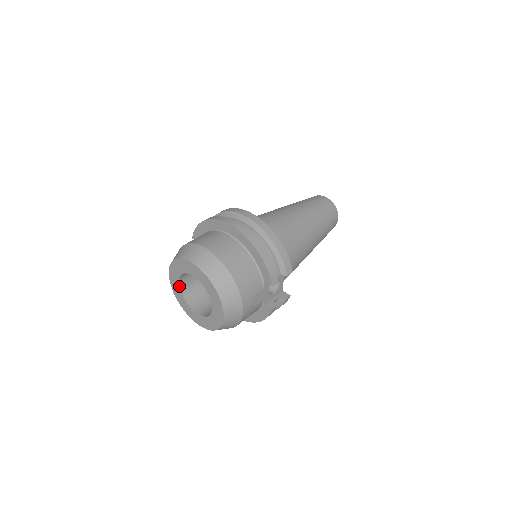
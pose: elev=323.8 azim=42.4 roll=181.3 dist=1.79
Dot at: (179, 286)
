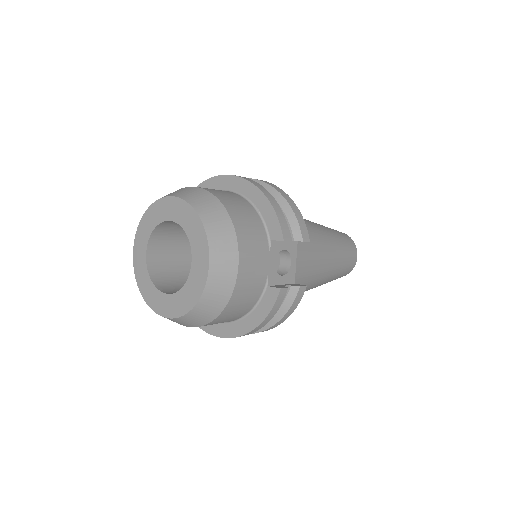
Dot at: (146, 258)
